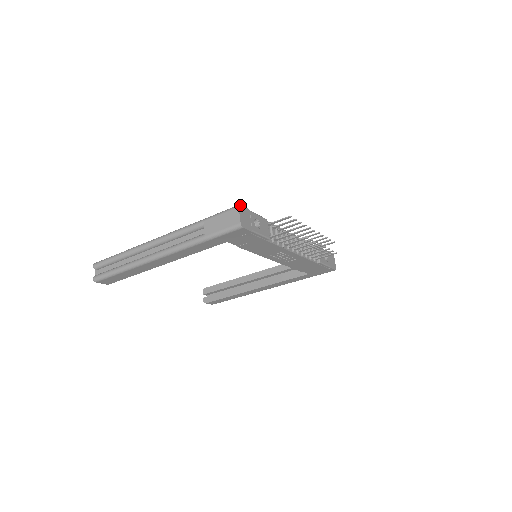
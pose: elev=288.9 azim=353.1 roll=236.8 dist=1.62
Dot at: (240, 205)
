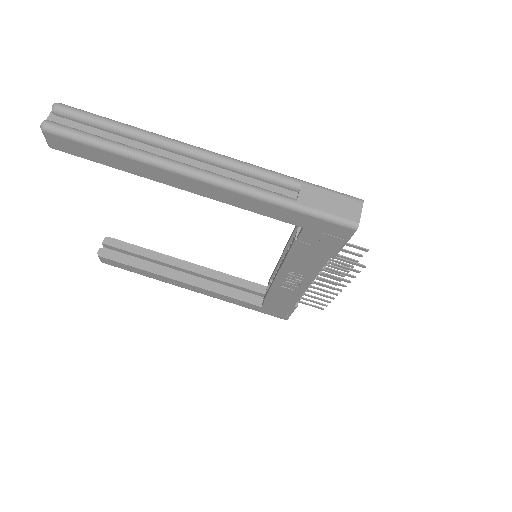
Dot at: (362, 201)
